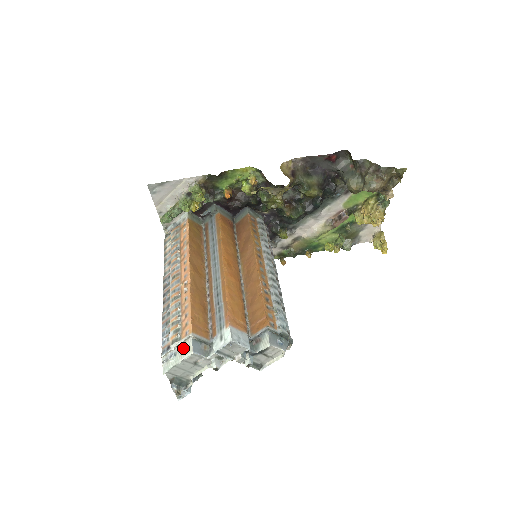
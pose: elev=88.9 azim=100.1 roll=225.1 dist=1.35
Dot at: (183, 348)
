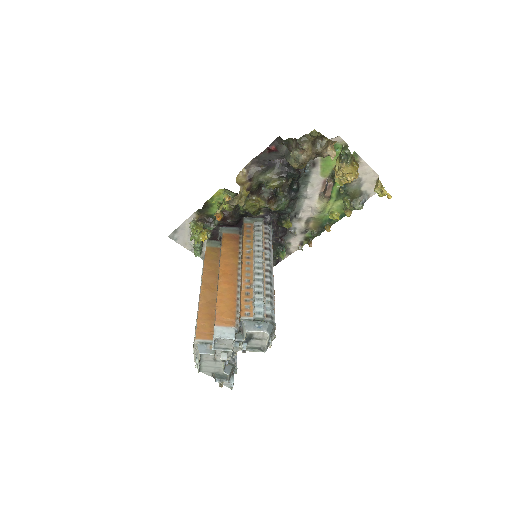
Dot at: (197, 352)
